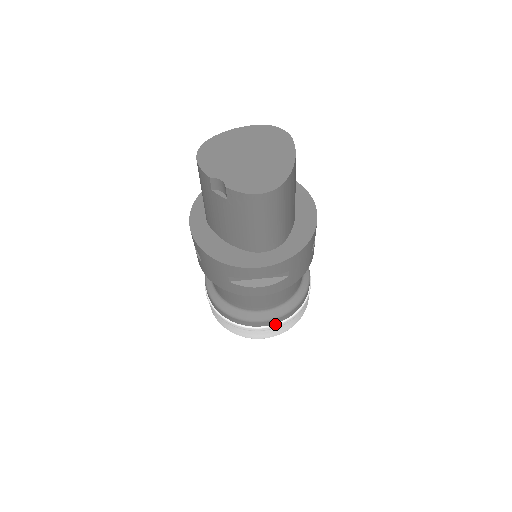
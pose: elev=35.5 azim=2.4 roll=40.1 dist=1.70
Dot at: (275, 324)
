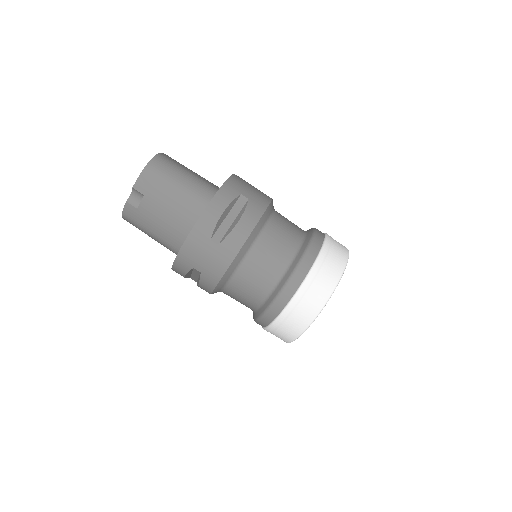
Dot at: (316, 258)
